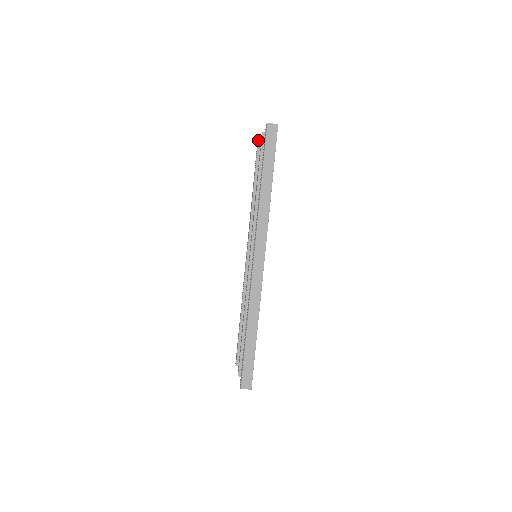
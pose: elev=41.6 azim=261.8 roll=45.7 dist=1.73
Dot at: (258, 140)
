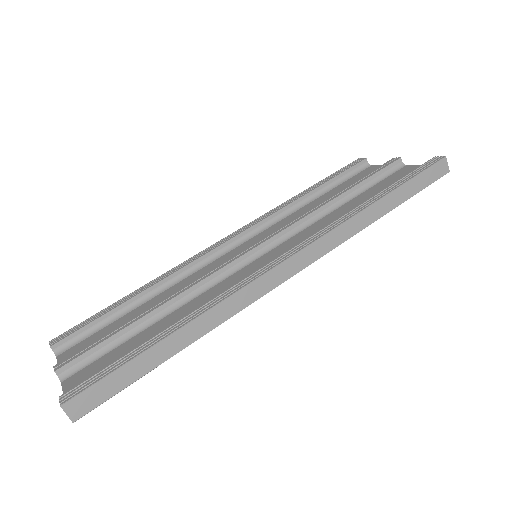
Dot at: (365, 158)
